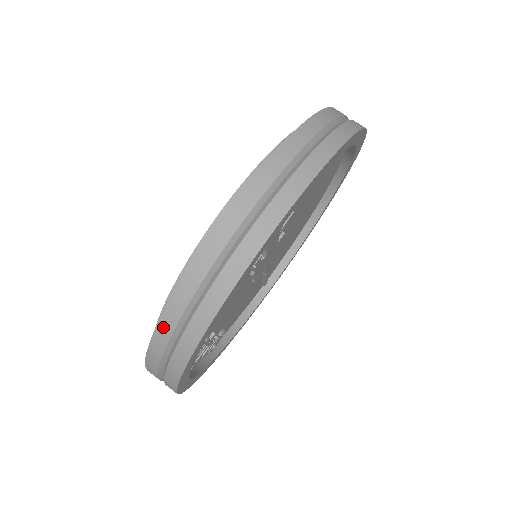
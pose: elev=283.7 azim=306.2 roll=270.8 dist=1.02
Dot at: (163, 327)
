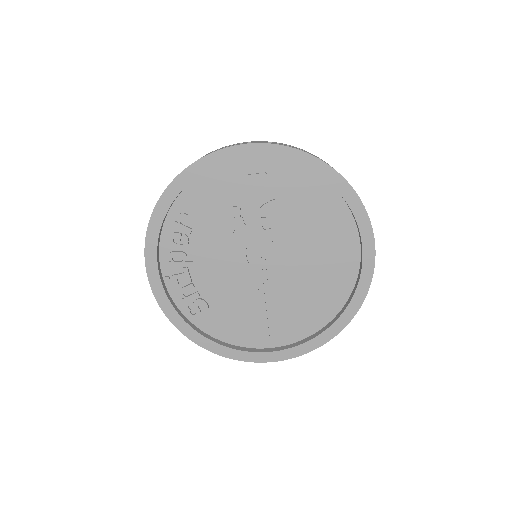
Dot at: occluded
